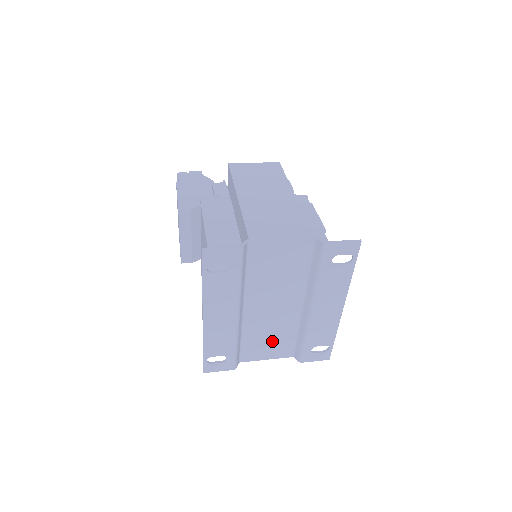
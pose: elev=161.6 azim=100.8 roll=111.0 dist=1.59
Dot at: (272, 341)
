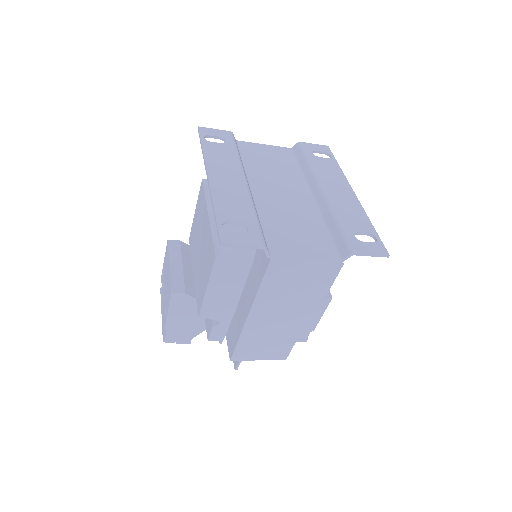
Dot at: (301, 233)
